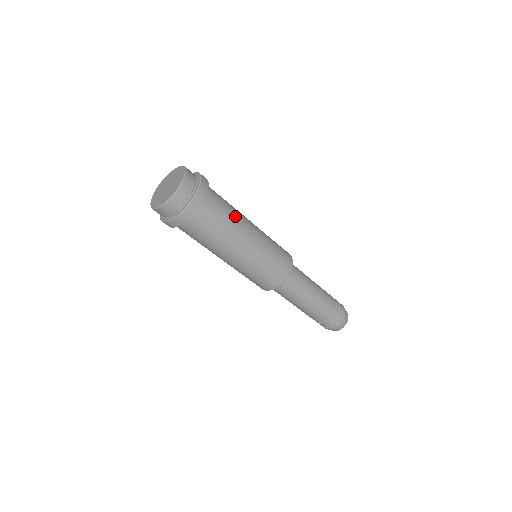
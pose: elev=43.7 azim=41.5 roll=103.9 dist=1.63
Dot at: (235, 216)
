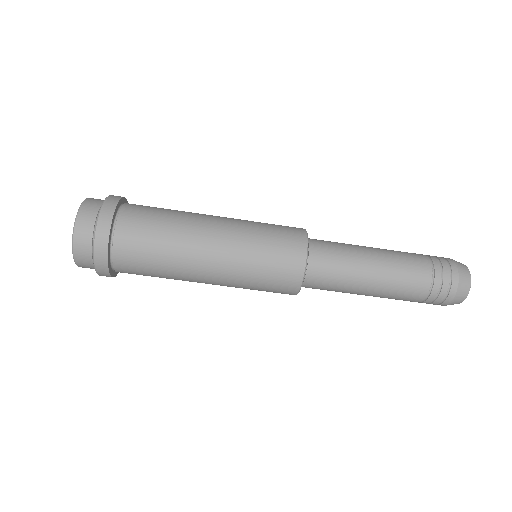
Dot at: (177, 219)
